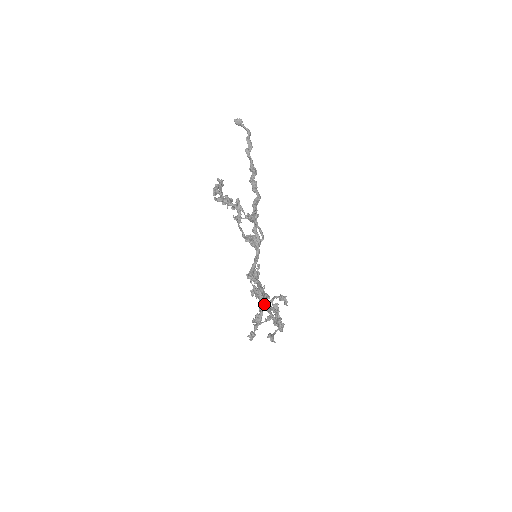
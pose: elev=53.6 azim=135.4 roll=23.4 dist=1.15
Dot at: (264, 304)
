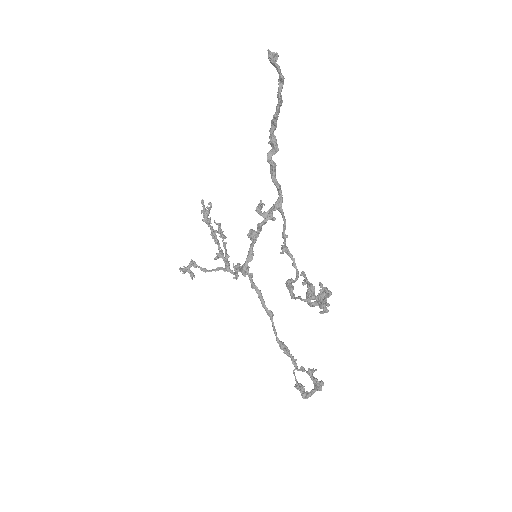
Dot at: (321, 390)
